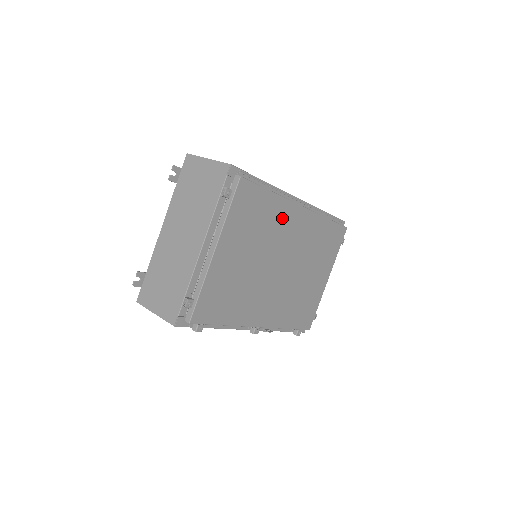
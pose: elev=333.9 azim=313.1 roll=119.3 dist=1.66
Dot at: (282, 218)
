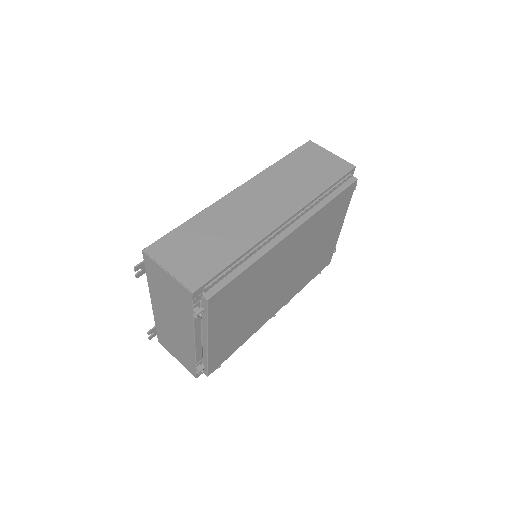
Dot at: (270, 262)
